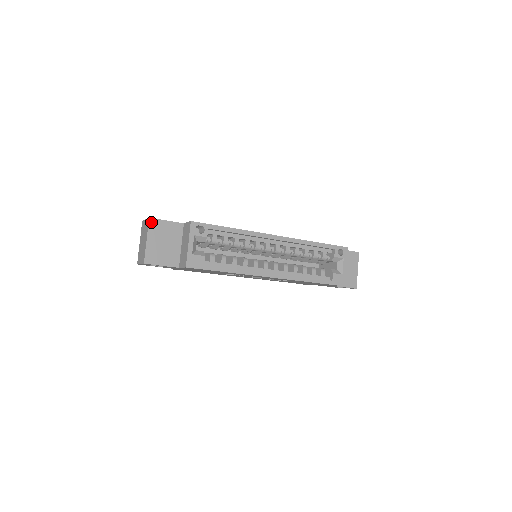
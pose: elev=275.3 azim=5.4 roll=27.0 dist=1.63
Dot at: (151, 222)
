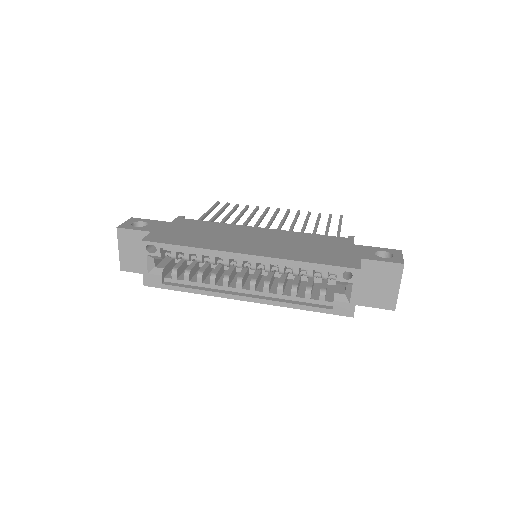
Dot at: (119, 232)
